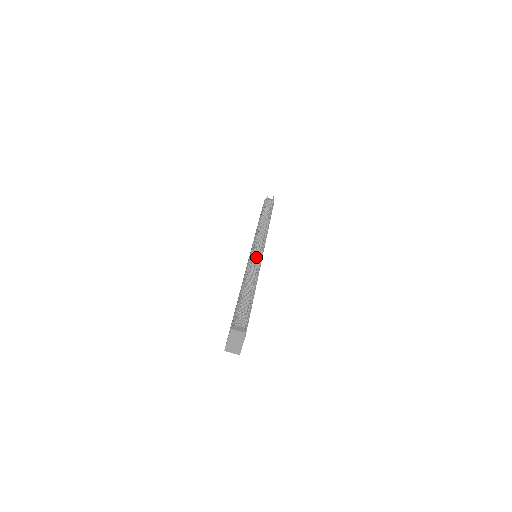
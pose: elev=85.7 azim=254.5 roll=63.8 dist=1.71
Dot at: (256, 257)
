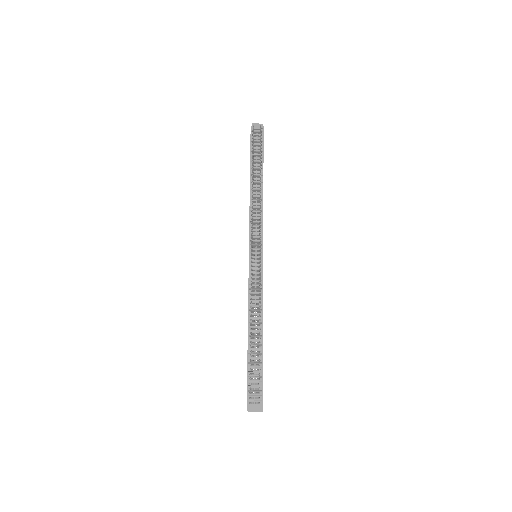
Dot at: (256, 273)
